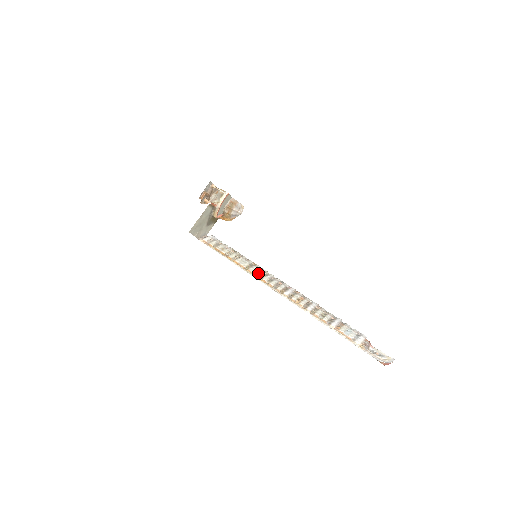
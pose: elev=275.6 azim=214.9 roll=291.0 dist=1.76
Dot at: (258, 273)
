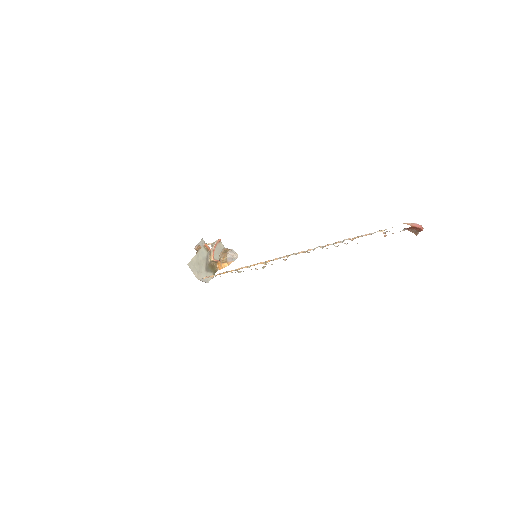
Dot at: (261, 262)
